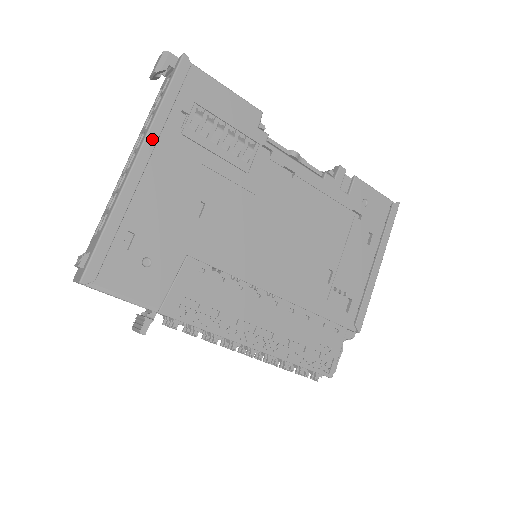
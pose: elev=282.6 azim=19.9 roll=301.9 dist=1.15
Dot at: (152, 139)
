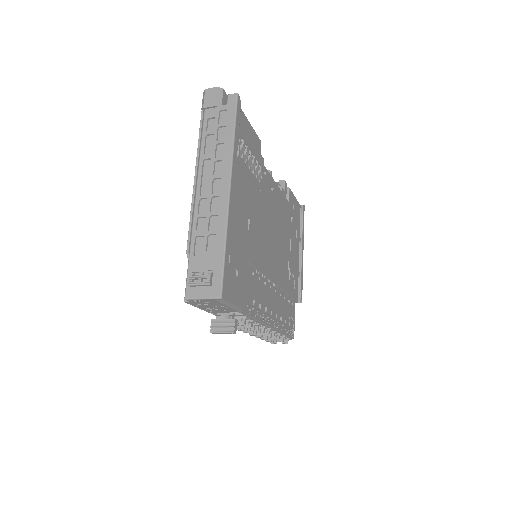
Dot at: (234, 168)
